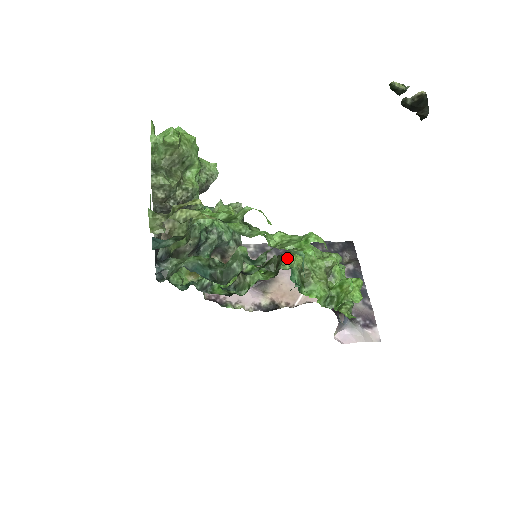
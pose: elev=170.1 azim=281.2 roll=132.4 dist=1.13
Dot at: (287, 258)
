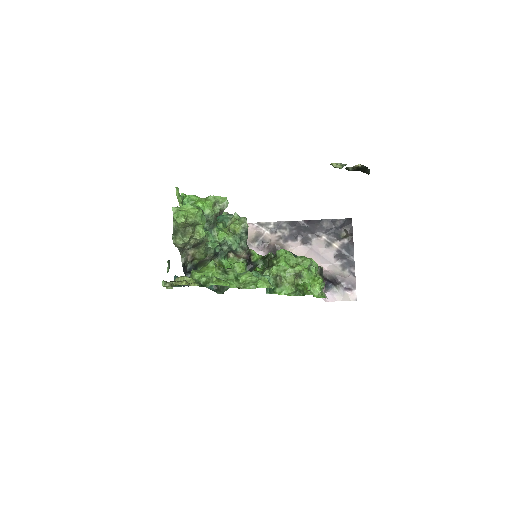
Dot at: (272, 264)
